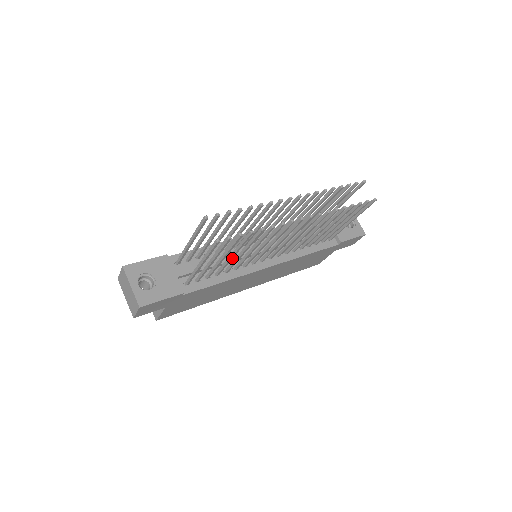
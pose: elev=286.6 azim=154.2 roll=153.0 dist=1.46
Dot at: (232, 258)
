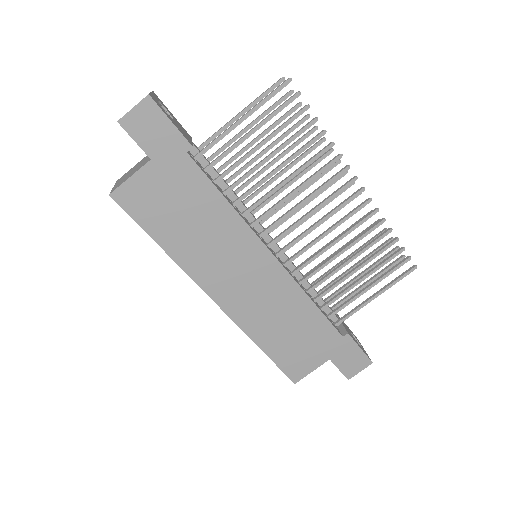
Dot at: (264, 163)
